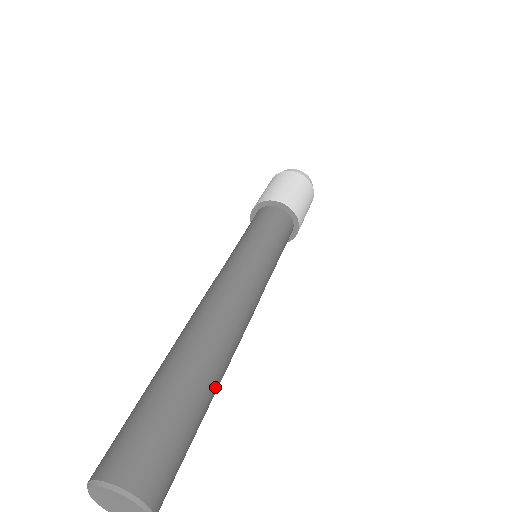
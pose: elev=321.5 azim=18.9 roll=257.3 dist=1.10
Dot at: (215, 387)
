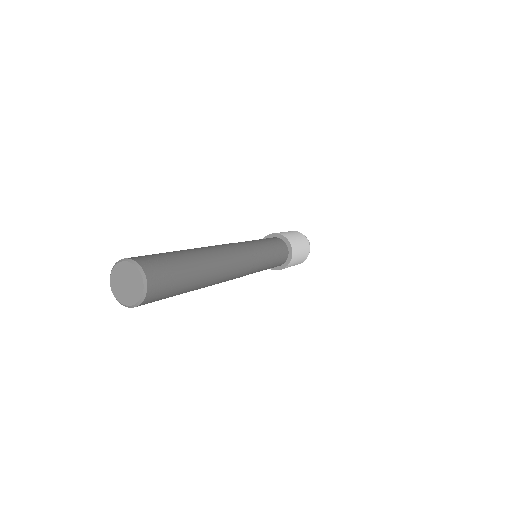
Dot at: (203, 283)
